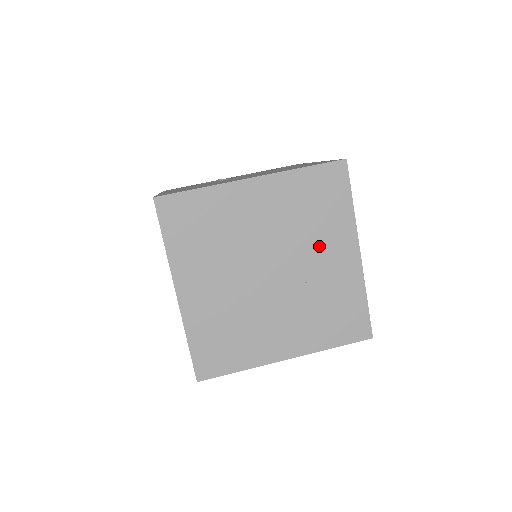
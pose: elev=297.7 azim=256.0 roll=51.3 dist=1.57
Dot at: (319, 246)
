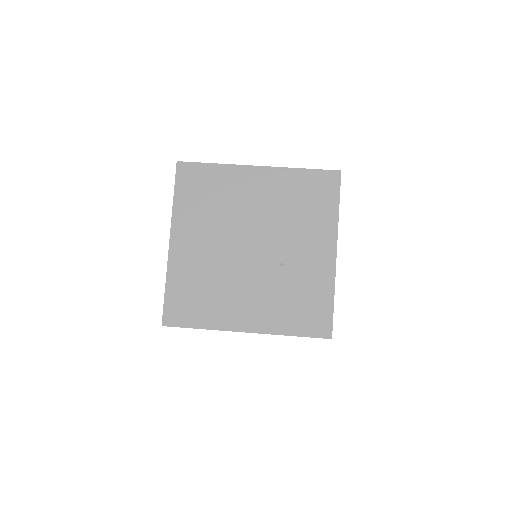
Dot at: (300, 237)
